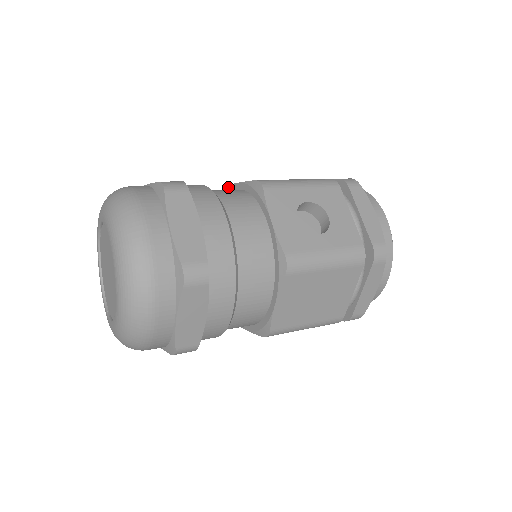
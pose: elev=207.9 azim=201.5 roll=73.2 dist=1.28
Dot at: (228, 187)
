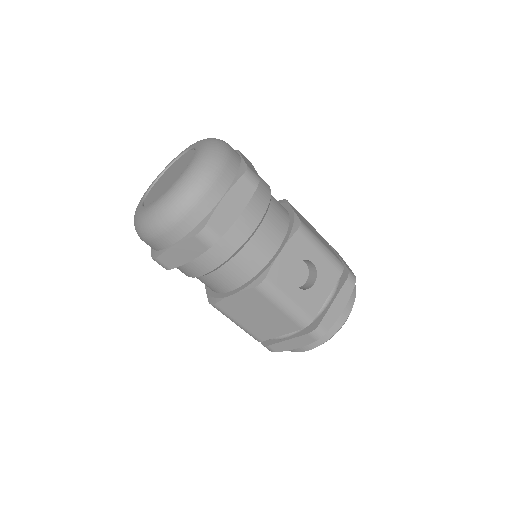
Dot at: (286, 202)
